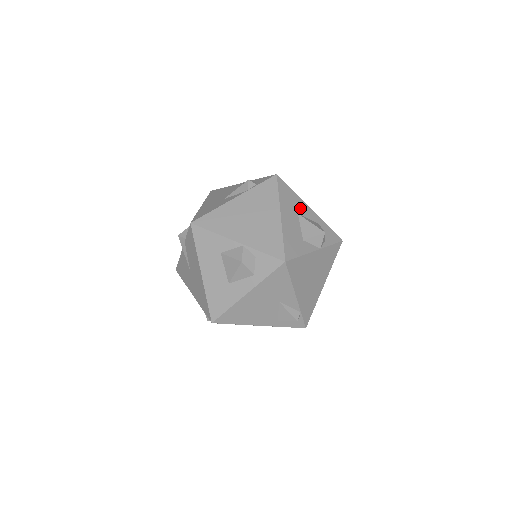
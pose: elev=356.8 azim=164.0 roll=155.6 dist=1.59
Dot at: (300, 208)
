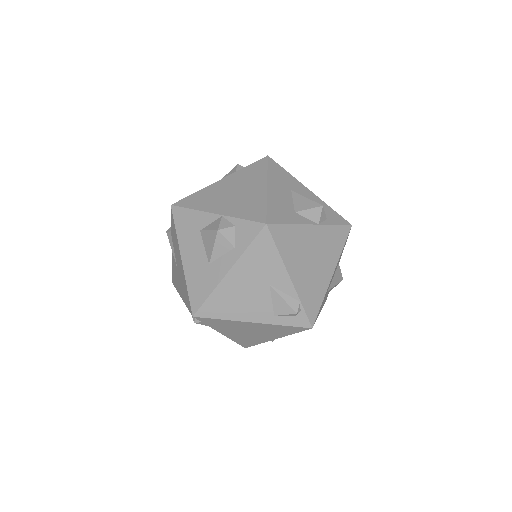
Dot at: (295, 186)
